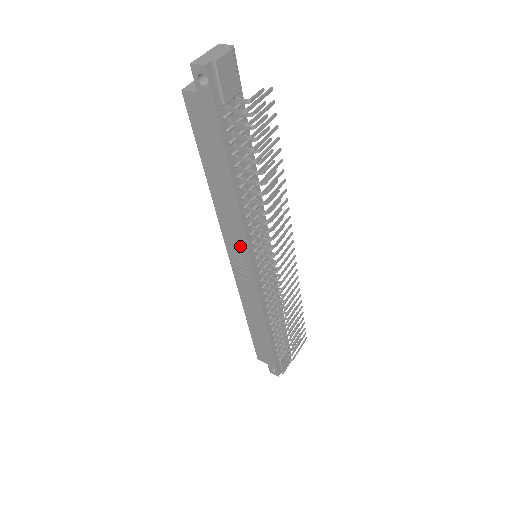
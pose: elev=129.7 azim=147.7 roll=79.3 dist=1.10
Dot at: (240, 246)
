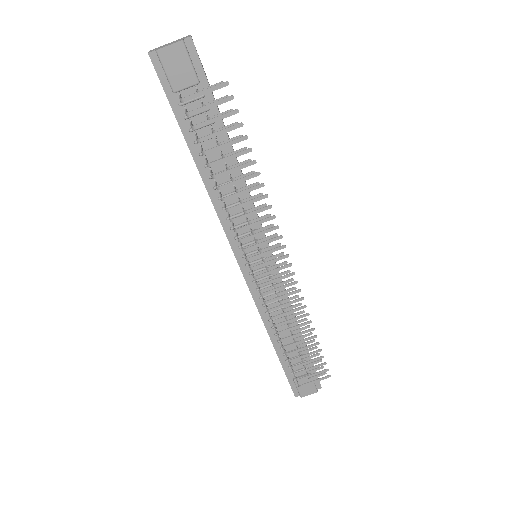
Dot at: occluded
